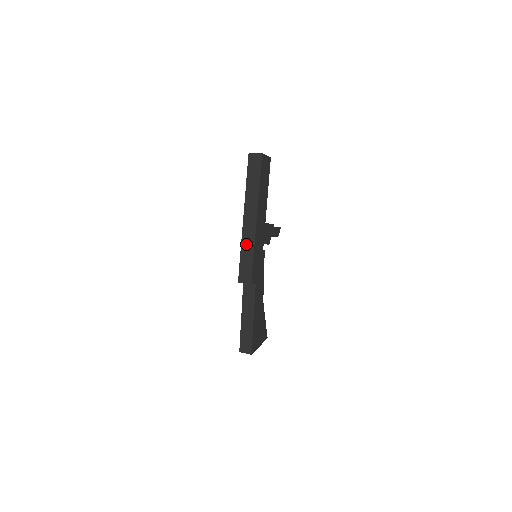
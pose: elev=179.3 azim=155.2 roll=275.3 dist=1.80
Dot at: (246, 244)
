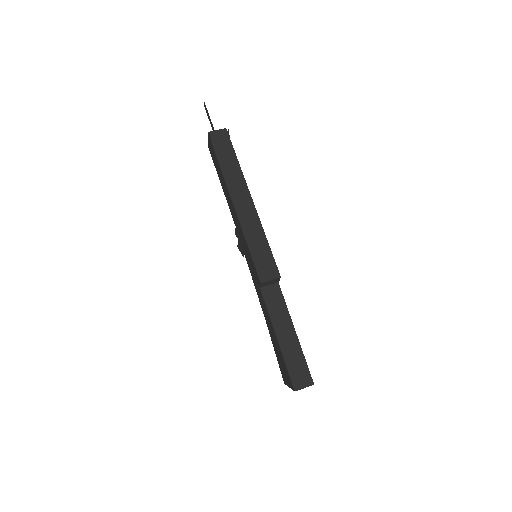
Dot at: (251, 231)
